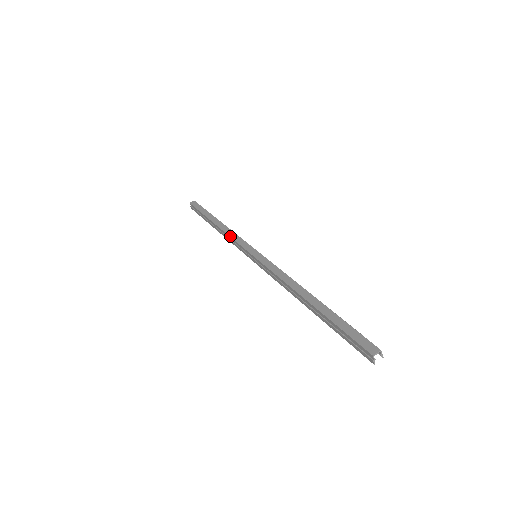
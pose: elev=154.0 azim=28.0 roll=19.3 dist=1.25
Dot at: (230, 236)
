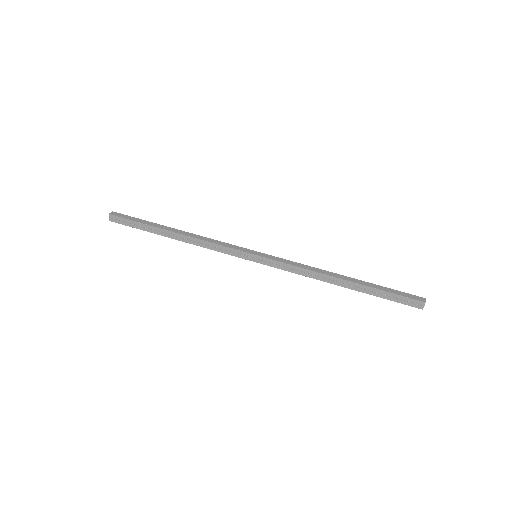
Dot at: (211, 242)
